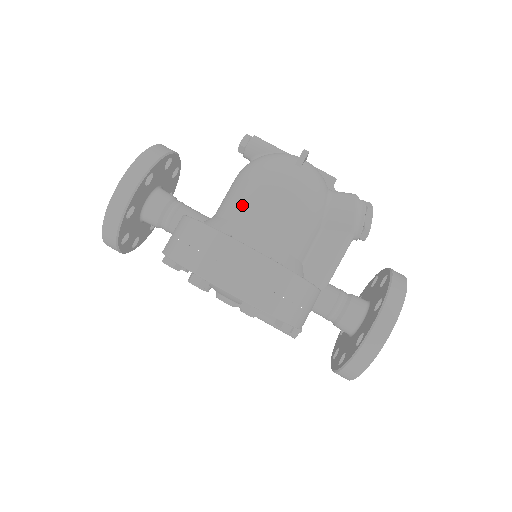
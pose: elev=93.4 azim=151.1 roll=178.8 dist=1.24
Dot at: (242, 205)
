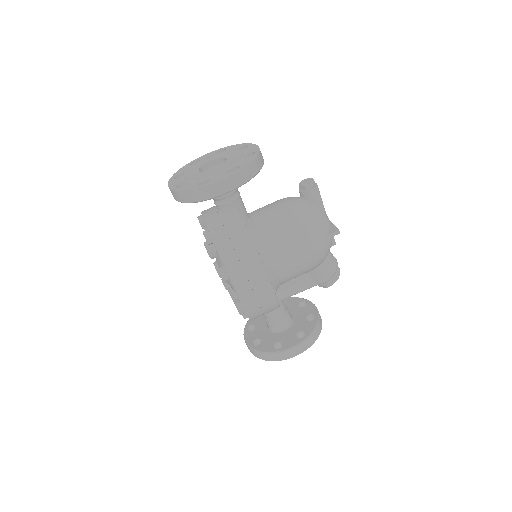
Dot at: (280, 240)
